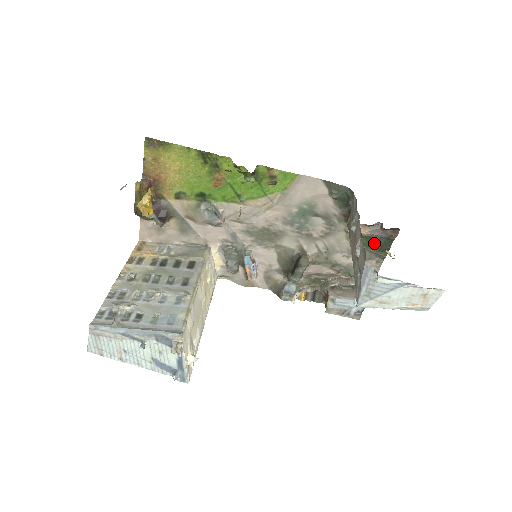
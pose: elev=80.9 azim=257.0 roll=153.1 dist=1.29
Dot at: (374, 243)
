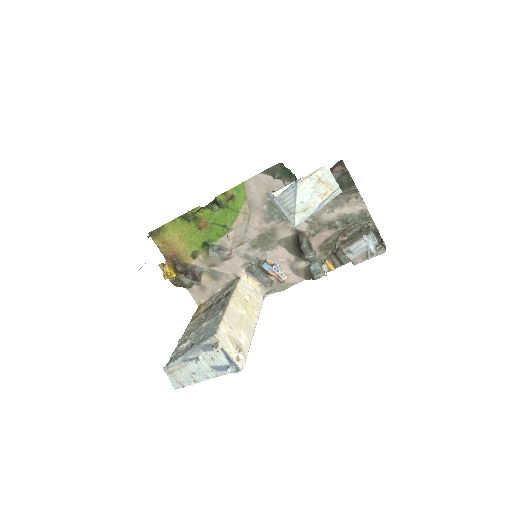
Dot at: occluded
